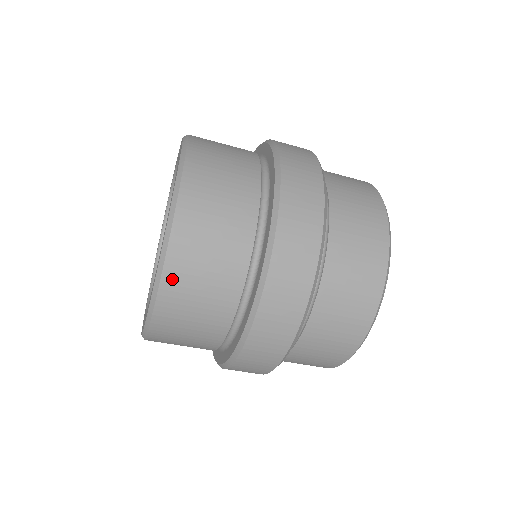
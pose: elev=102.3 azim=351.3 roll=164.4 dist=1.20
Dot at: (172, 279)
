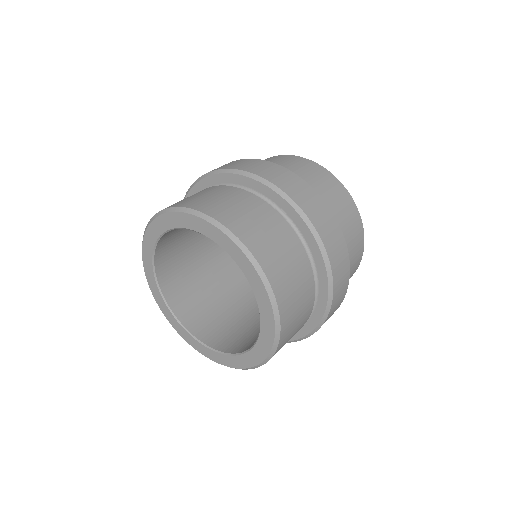
Dot at: (276, 282)
